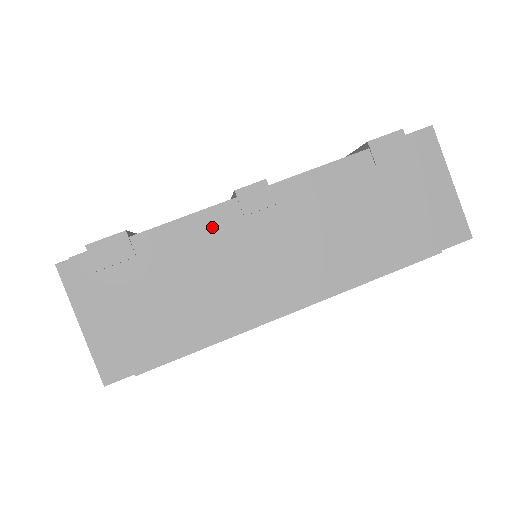
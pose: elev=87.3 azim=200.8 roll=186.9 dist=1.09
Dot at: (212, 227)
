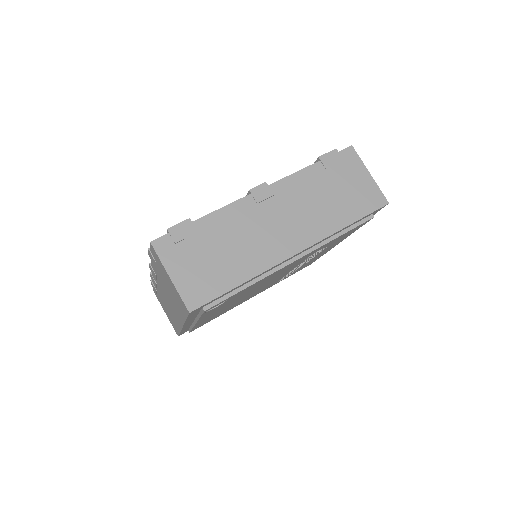
Dot at: (240, 211)
